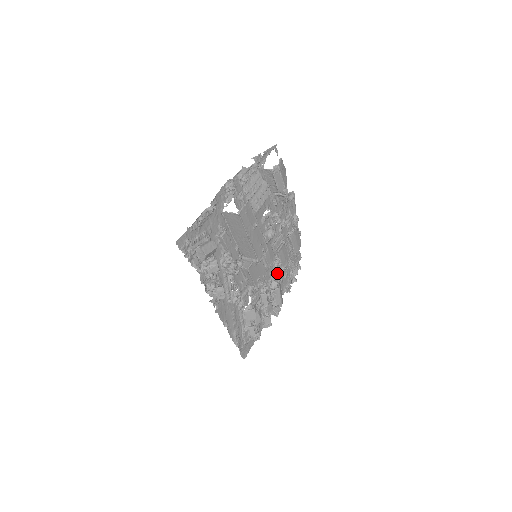
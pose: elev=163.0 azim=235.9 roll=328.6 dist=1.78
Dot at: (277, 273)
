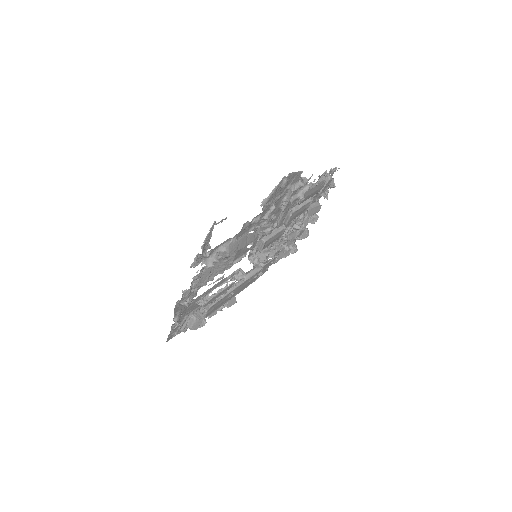
Dot at: (296, 222)
